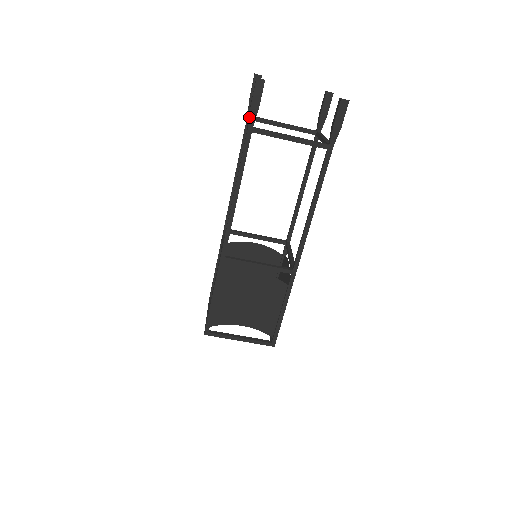
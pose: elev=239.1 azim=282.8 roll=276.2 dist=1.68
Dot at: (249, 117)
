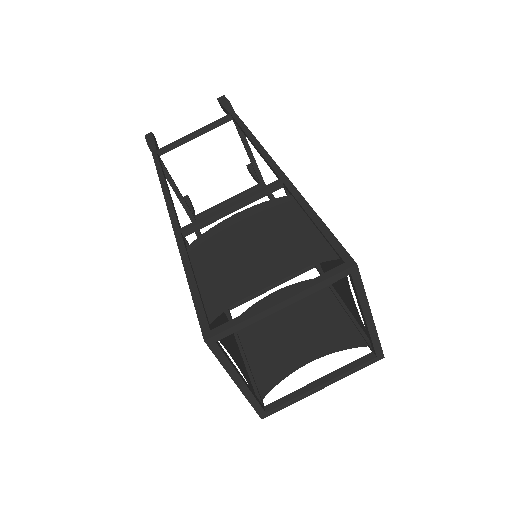
Dot at: occluded
